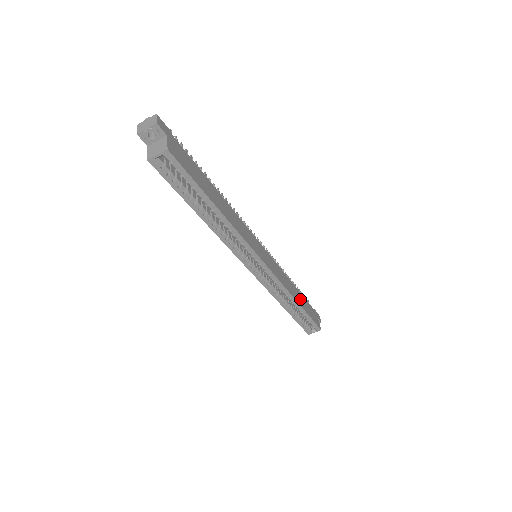
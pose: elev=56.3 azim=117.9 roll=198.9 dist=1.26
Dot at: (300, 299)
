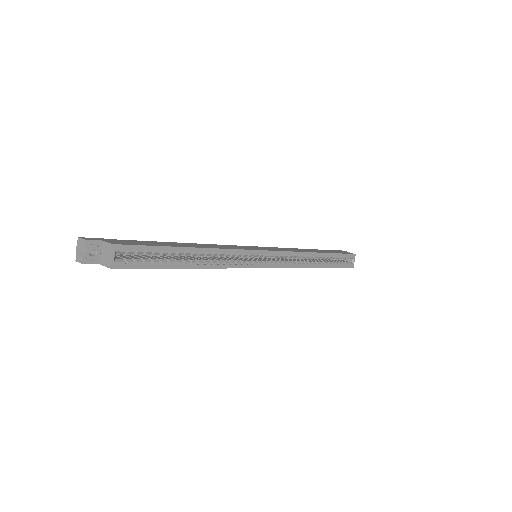
Dot at: occluded
